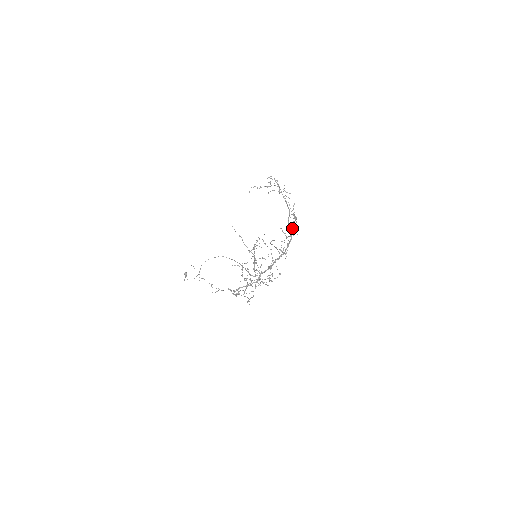
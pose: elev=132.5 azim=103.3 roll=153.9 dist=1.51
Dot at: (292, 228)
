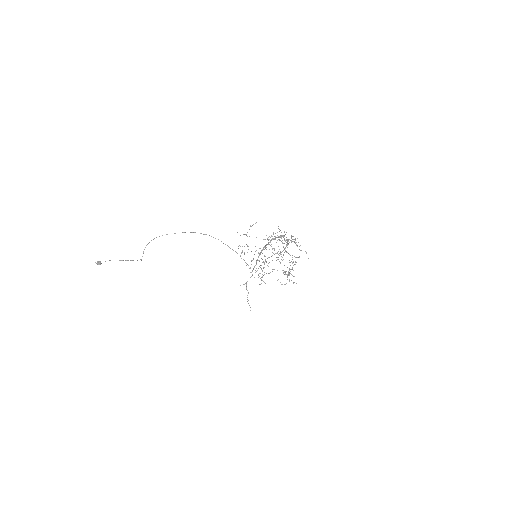
Dot at: occluded
